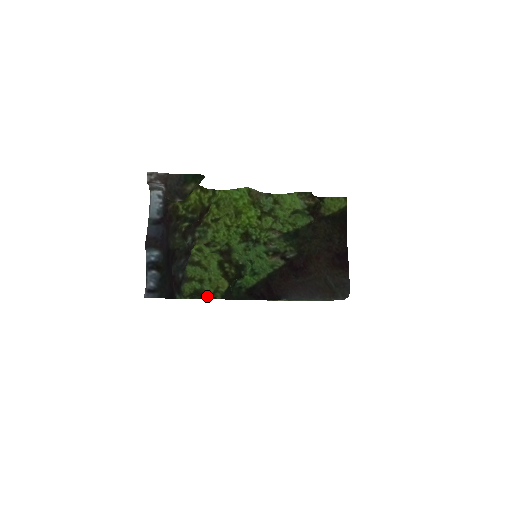
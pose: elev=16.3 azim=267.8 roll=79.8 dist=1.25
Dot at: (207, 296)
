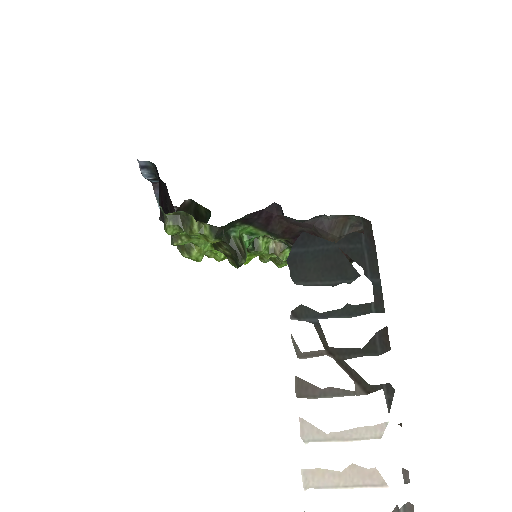
Dot at: (193, 225)
